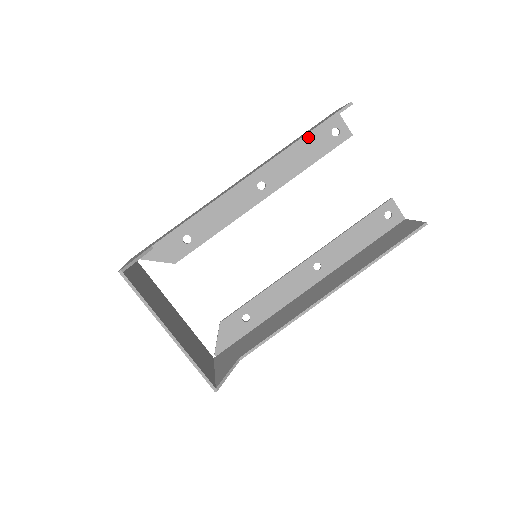
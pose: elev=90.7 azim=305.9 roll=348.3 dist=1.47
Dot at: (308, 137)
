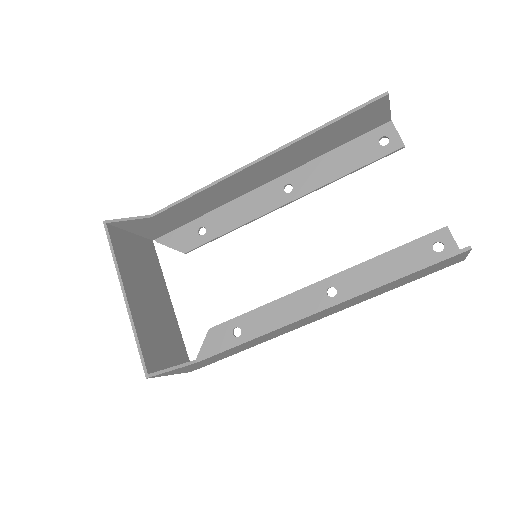
Dot at: (350, 144)
